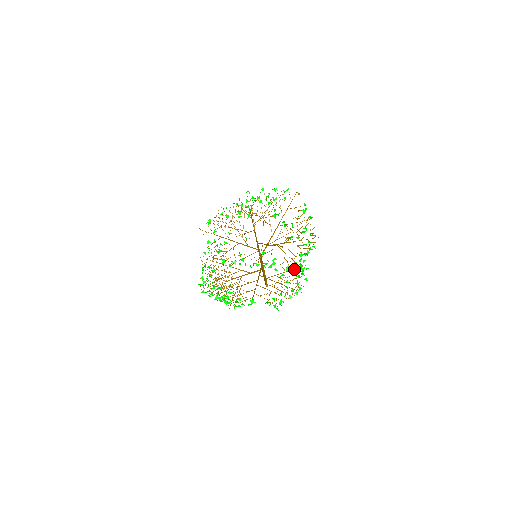
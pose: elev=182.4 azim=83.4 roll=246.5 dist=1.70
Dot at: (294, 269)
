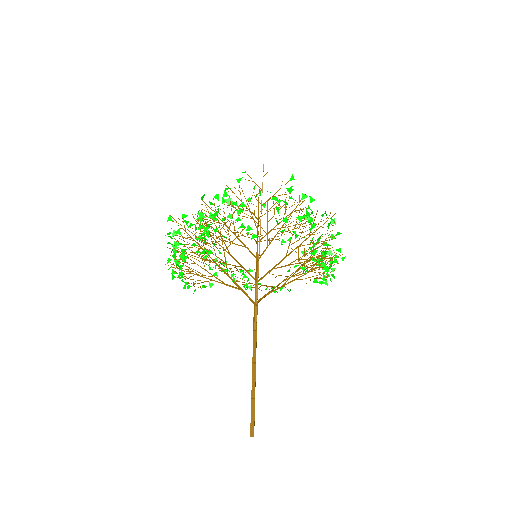
Dot at: occluded
